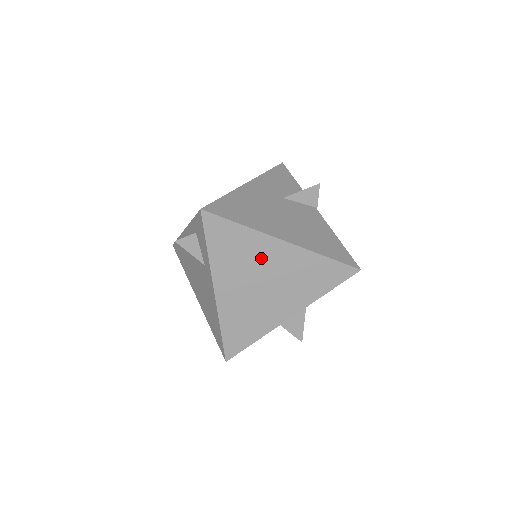
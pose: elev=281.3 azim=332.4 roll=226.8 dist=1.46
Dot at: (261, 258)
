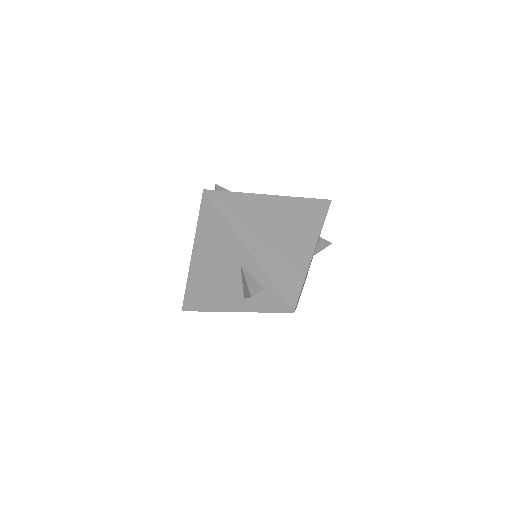
Dot at: occluded
